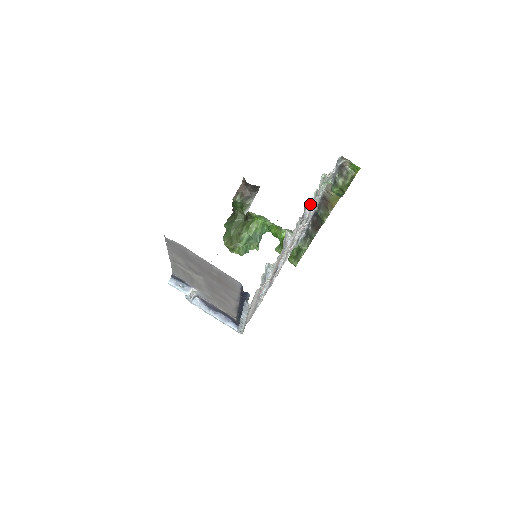
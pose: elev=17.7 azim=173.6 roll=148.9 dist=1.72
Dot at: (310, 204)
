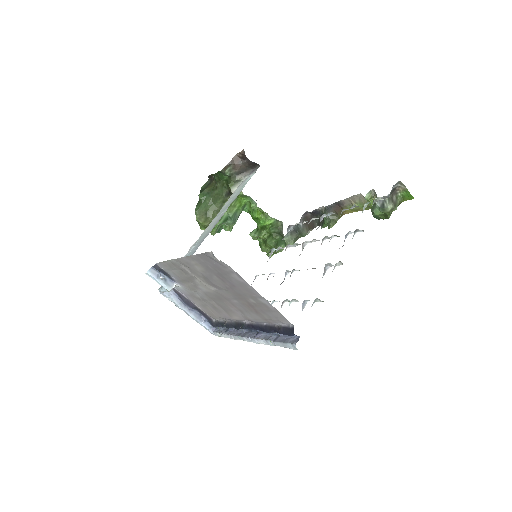
Dot at: (361, 230)
